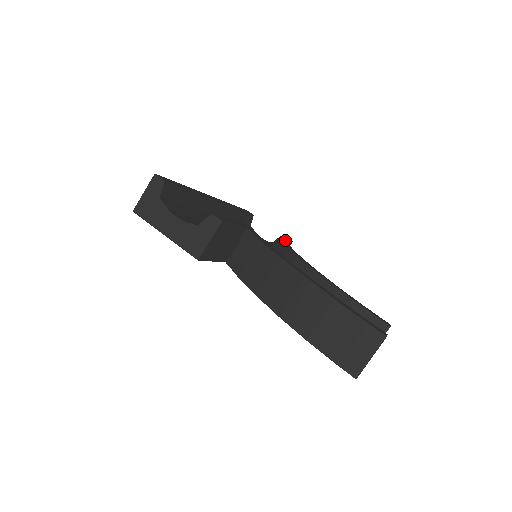
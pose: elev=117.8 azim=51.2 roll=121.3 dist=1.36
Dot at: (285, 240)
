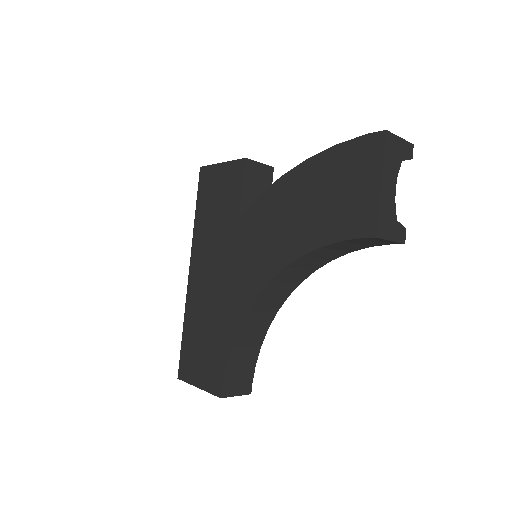
Dot at: (259, 344)
